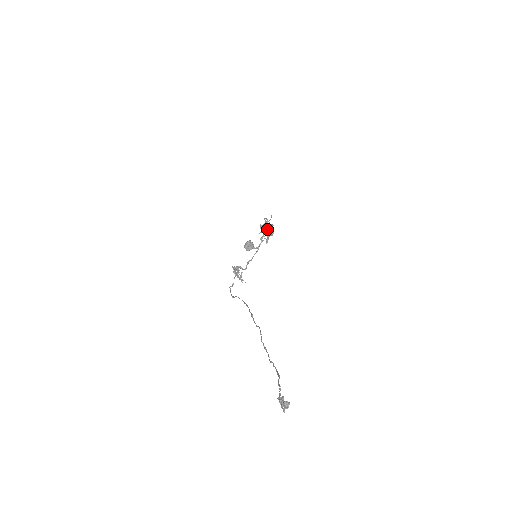
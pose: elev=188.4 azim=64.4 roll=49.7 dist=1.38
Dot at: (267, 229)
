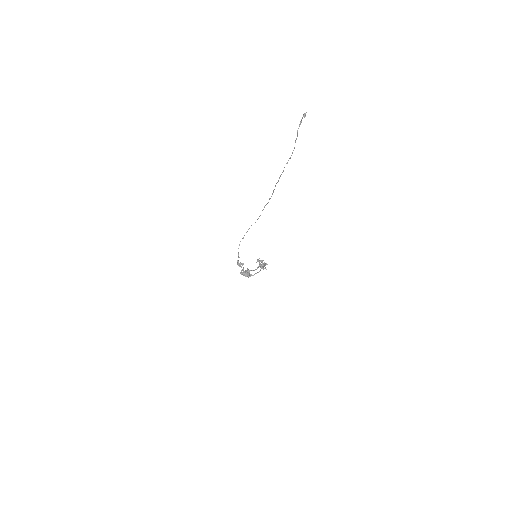
Dot at: occluded
